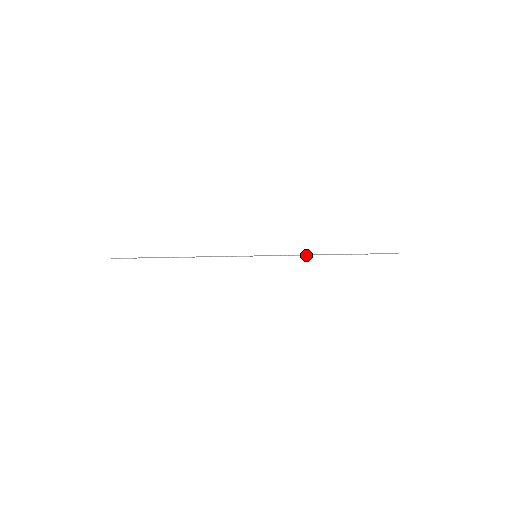
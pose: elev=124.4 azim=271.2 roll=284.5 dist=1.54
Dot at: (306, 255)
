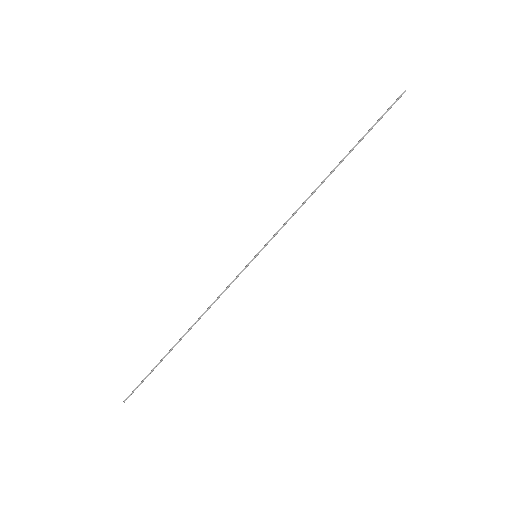
Dot at: occluded
